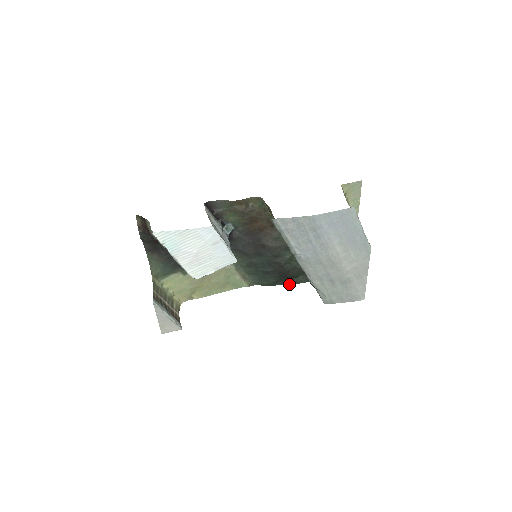
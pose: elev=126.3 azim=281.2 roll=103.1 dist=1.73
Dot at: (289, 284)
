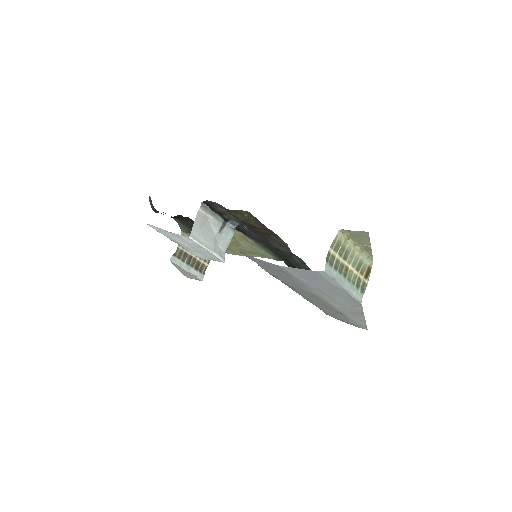
Dot at: occluded
